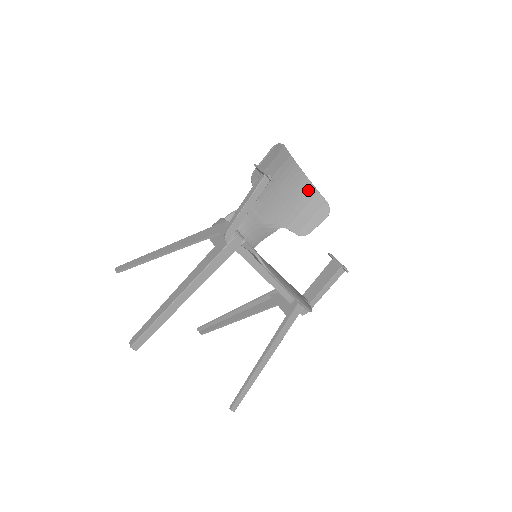
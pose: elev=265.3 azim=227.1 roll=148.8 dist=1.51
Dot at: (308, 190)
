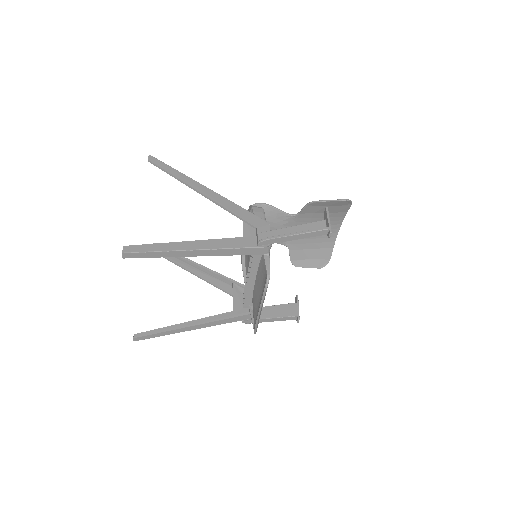
Dot at: (329, 241)
